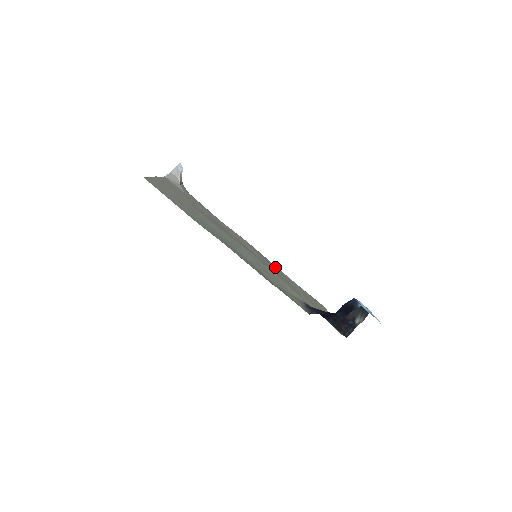
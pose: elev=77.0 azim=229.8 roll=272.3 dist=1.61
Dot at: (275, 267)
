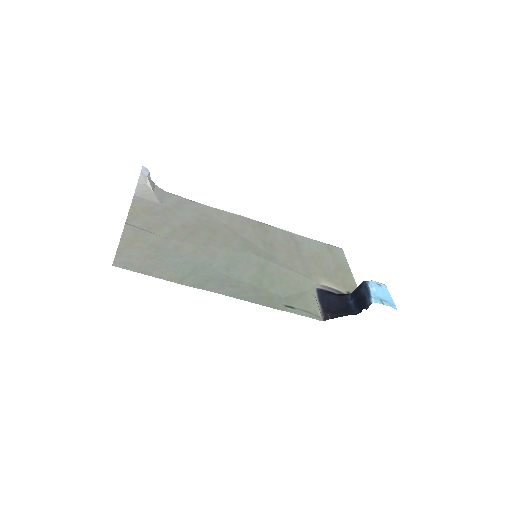
Dot at: (280, 234)
